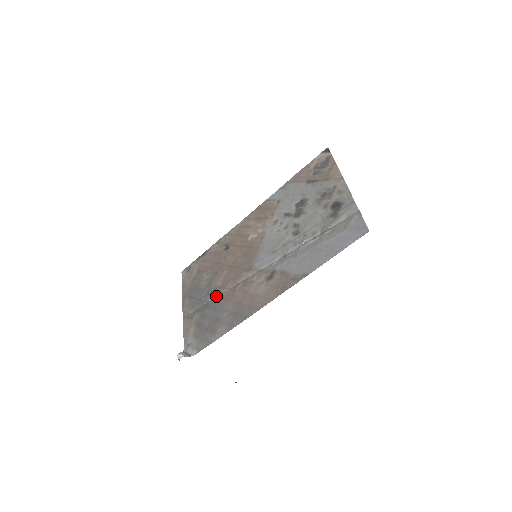
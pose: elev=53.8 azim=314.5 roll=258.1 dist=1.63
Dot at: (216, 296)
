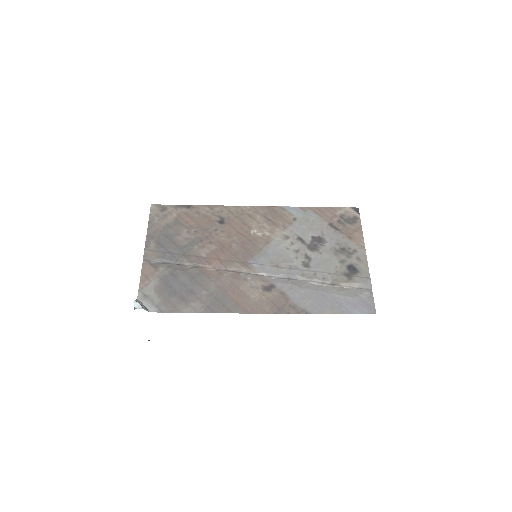
Dot at: (196, 265)
